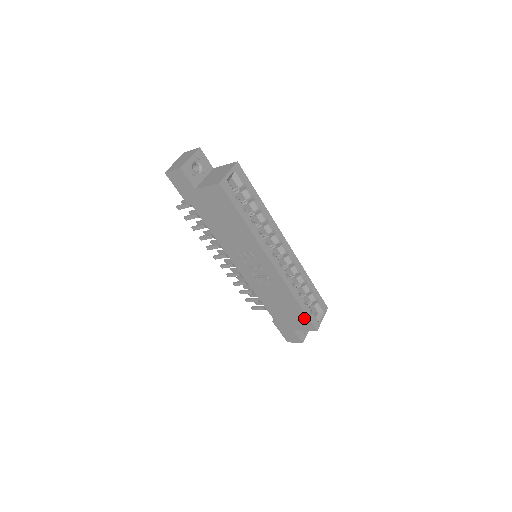
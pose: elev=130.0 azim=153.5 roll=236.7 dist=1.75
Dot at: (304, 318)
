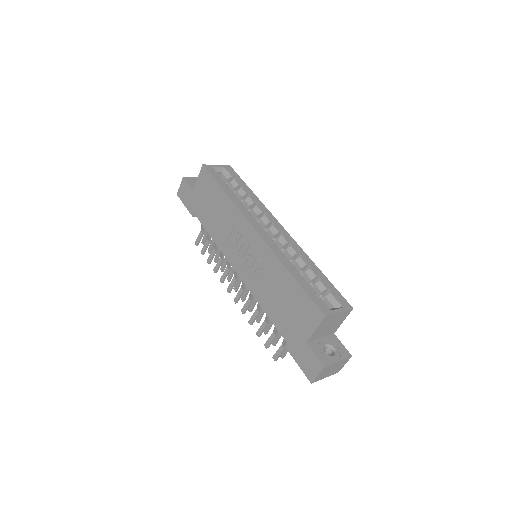
Dot at: (305, 301)
